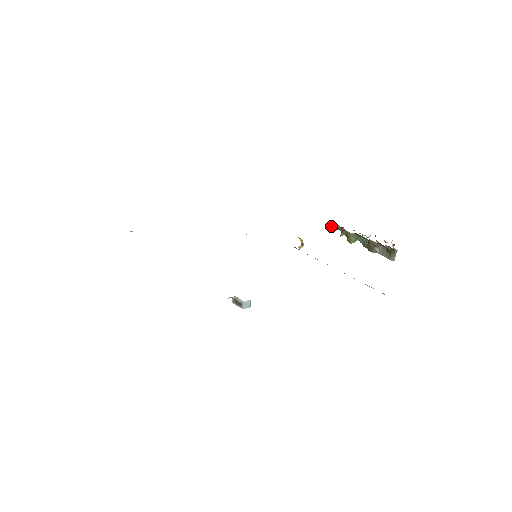
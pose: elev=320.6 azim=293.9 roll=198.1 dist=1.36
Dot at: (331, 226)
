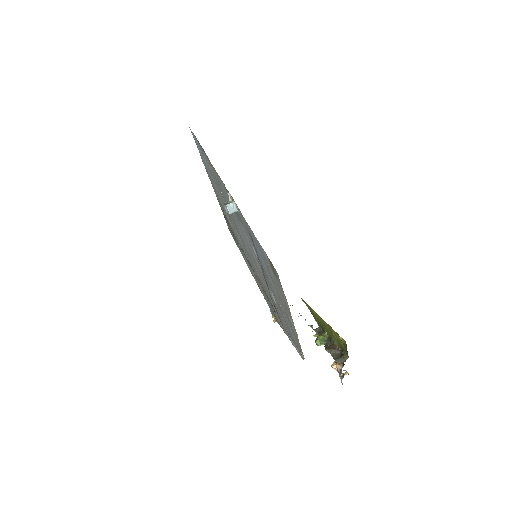
Dot at: occluded
